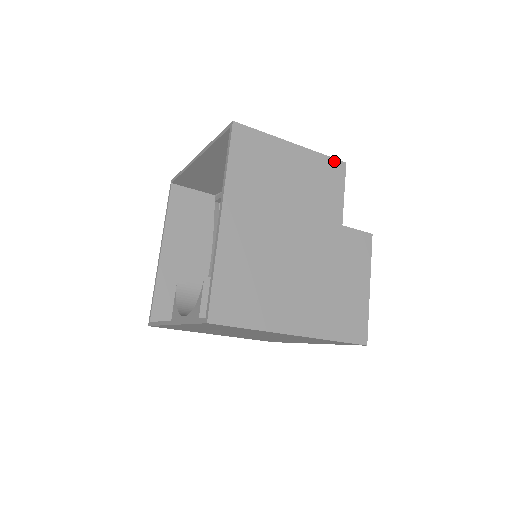
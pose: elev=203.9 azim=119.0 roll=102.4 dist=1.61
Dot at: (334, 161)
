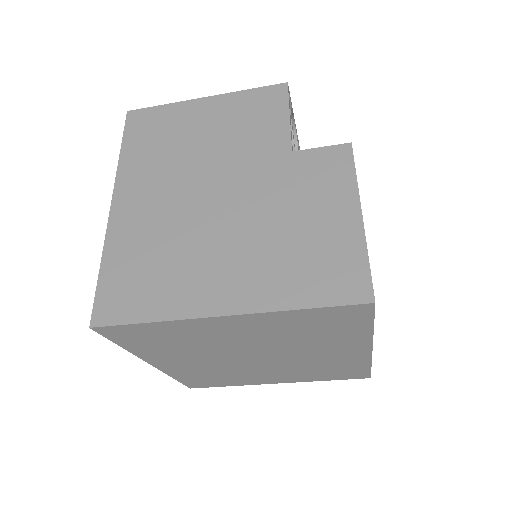
Dot at: (267, 89)
